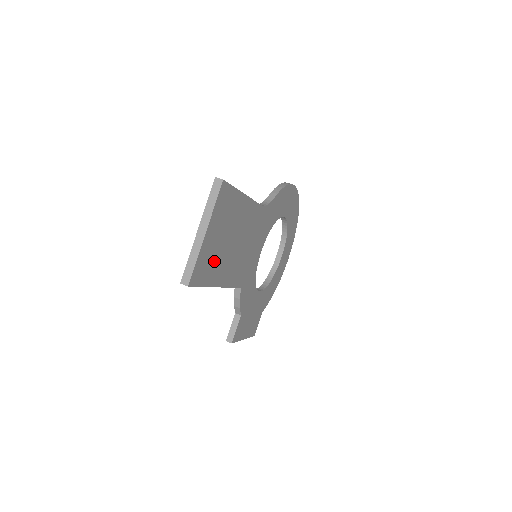
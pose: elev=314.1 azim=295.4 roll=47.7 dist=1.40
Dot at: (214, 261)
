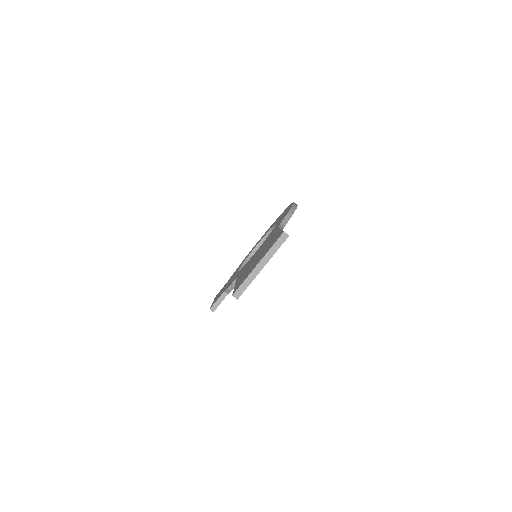
Dot at: occluded
